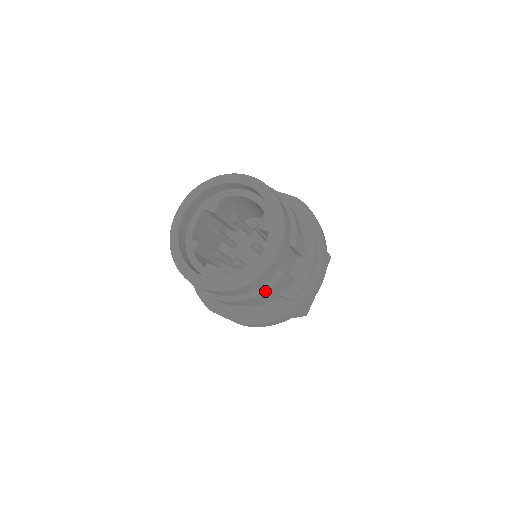
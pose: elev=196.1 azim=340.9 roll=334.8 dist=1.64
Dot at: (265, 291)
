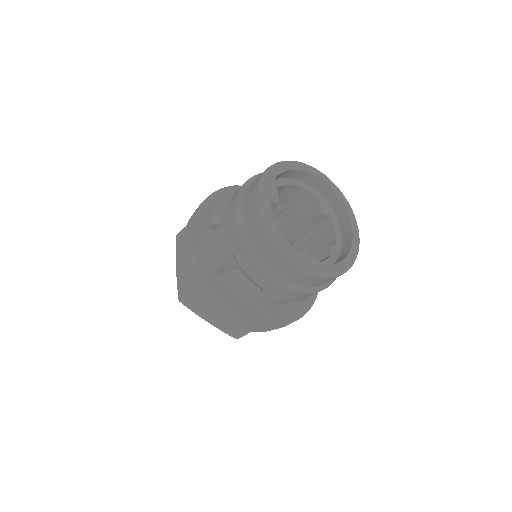
Dot at: occluded
